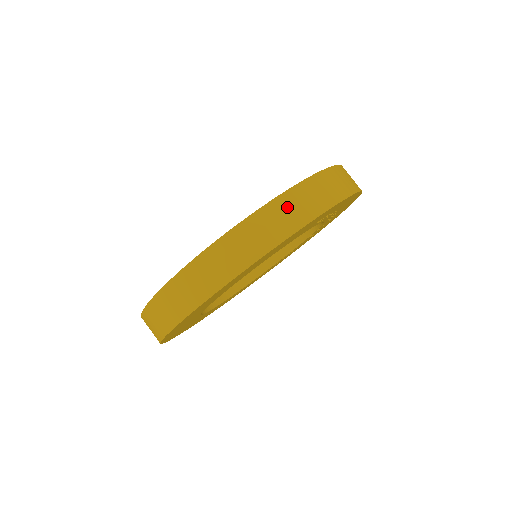
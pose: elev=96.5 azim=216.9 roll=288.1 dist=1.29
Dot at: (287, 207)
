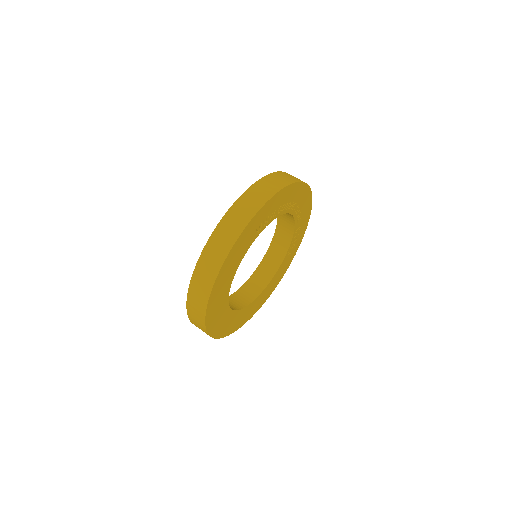
Dot at: (216, 244)
